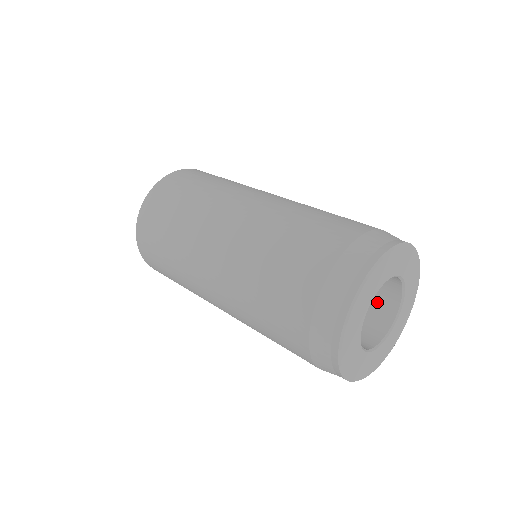
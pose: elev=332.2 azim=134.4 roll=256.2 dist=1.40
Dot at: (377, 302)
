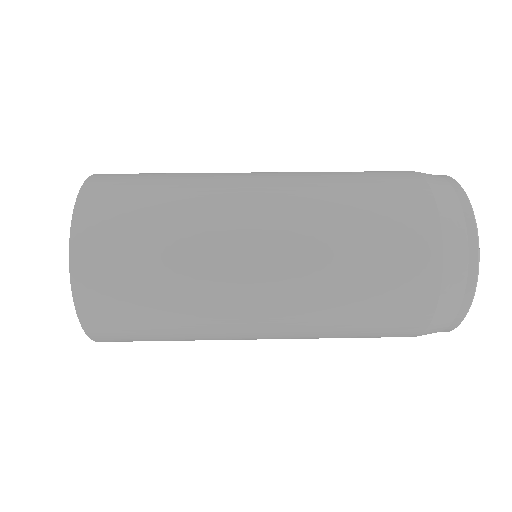
Dot at: occluded
